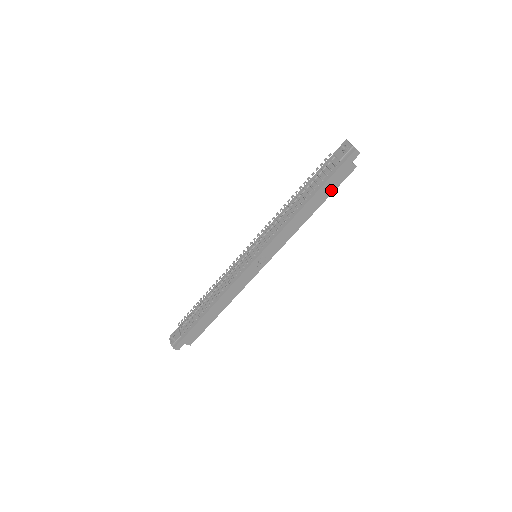
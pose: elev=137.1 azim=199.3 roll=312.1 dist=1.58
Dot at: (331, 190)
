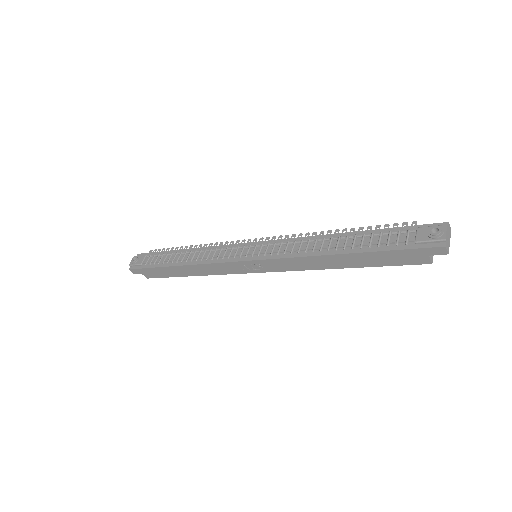
Dot at: (381, 263)
